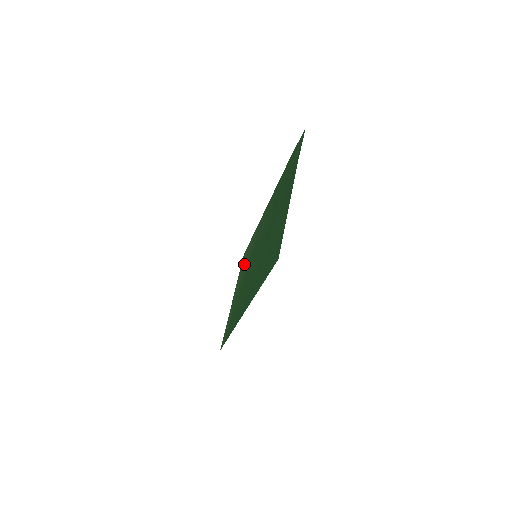
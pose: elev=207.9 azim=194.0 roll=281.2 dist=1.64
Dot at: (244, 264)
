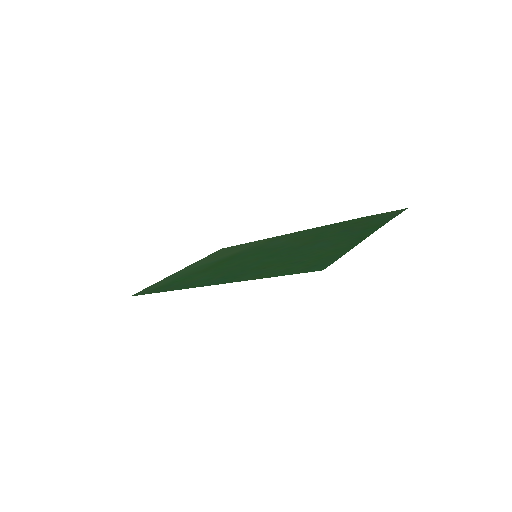
Dot at: (221, 254)
